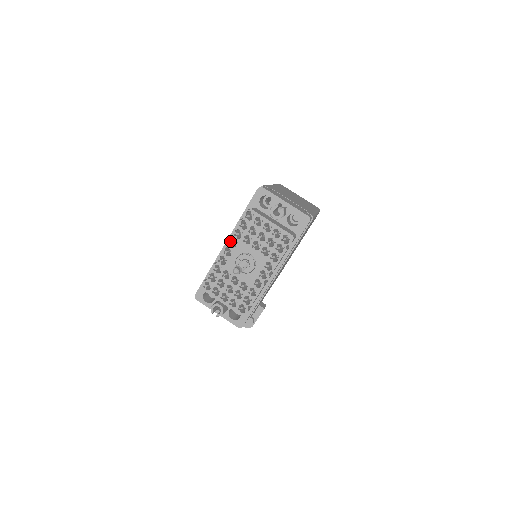
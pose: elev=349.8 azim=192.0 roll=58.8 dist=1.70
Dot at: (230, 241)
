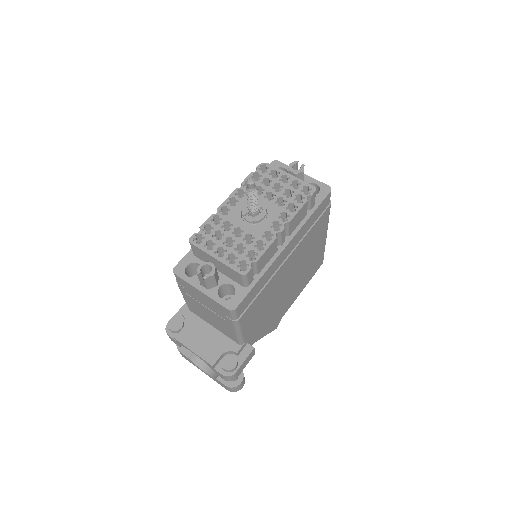
Dot at: (237, 192)
